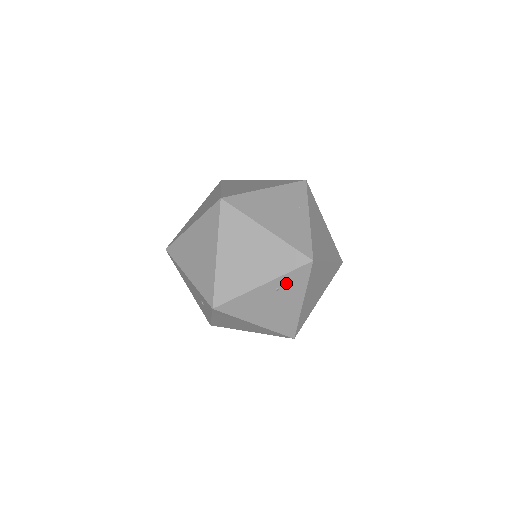
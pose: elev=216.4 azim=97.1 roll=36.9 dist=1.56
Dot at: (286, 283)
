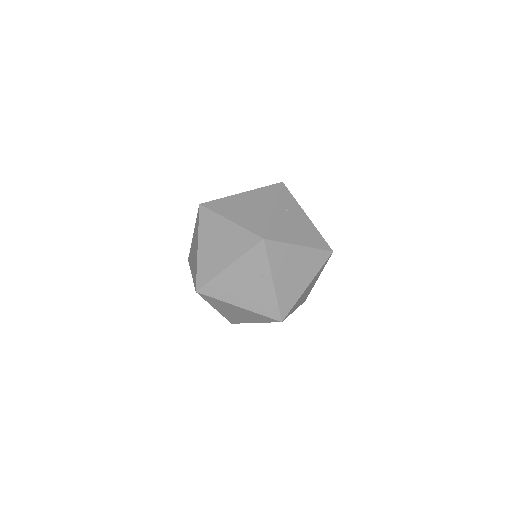
Dot at: occluded
